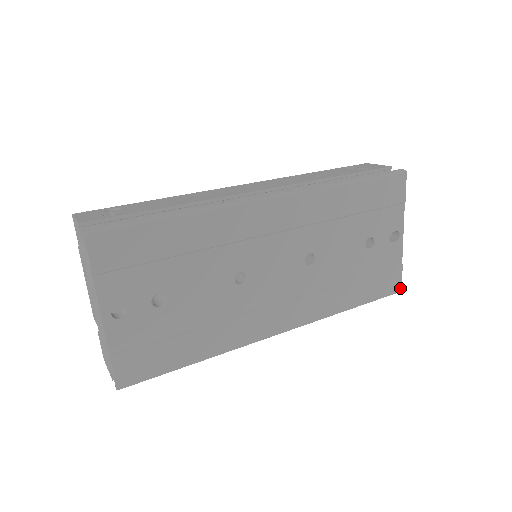
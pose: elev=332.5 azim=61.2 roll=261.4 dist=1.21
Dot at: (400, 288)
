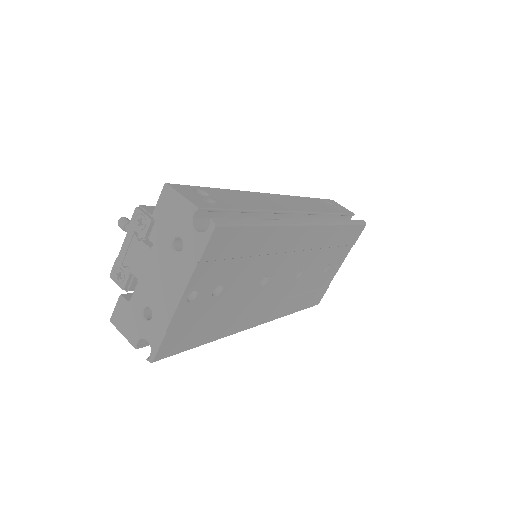
Dot at: (319, 302)
